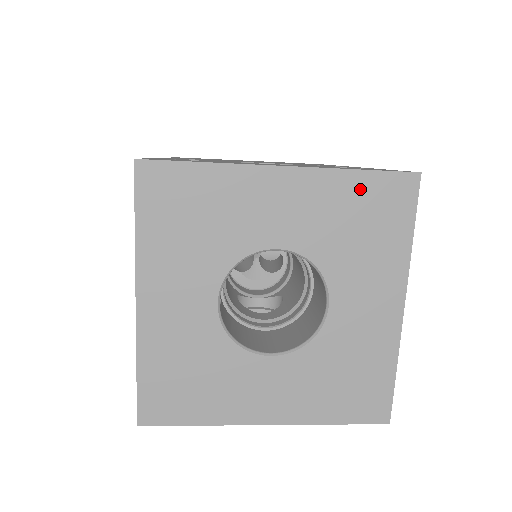
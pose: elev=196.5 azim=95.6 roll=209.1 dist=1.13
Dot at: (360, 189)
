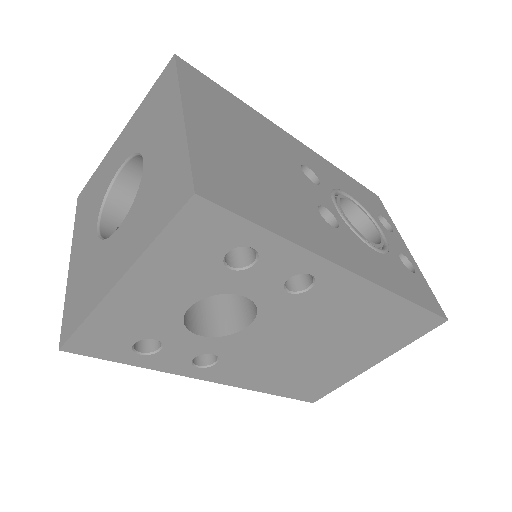
Dot at: (150, 98)
